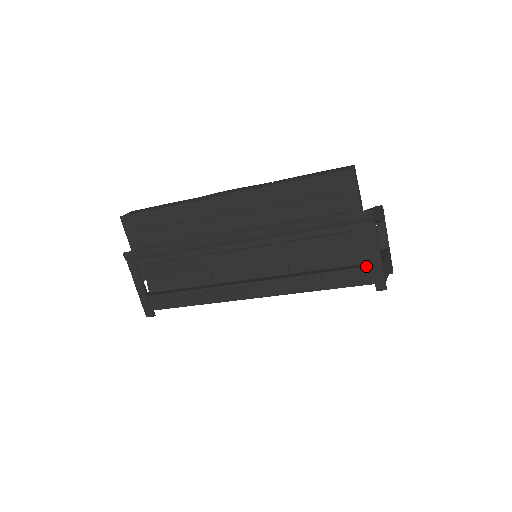
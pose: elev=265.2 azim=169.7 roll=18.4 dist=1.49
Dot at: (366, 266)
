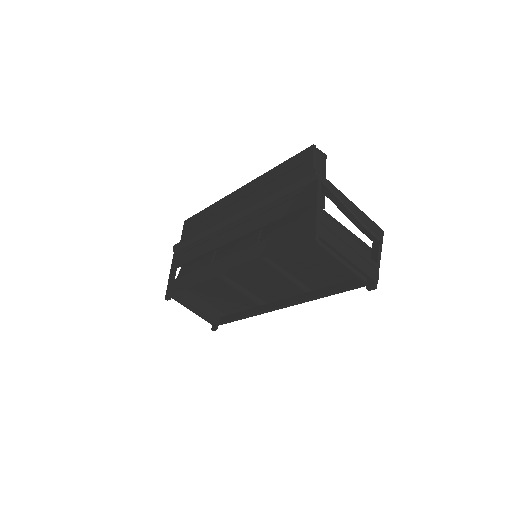
Dot at: (306, 222)
